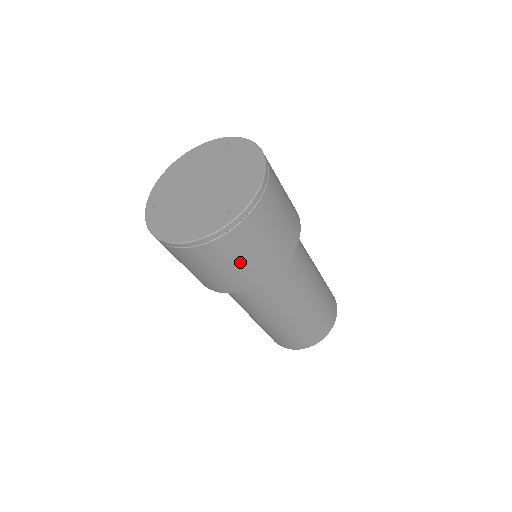
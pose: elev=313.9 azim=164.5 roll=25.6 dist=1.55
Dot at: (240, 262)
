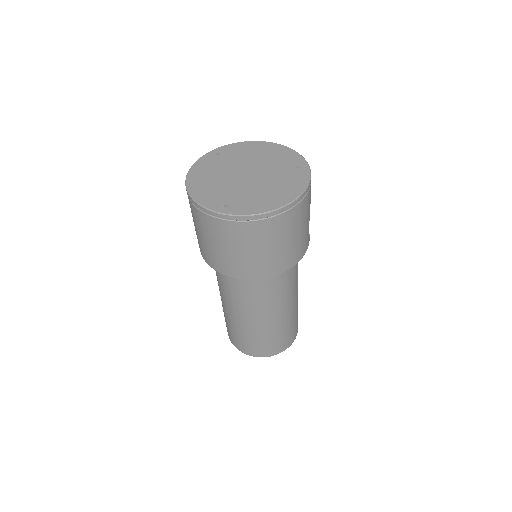
Dot at: (211, 243)
